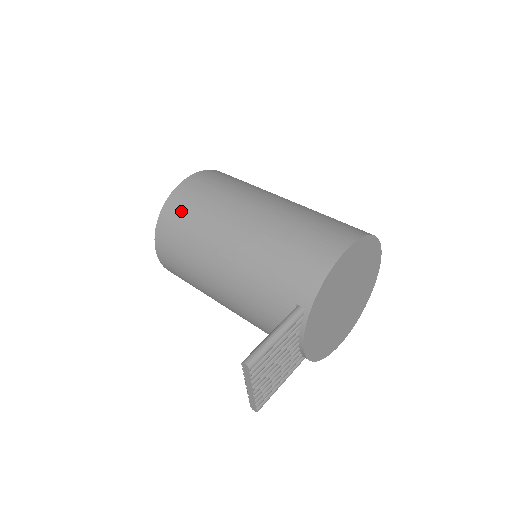
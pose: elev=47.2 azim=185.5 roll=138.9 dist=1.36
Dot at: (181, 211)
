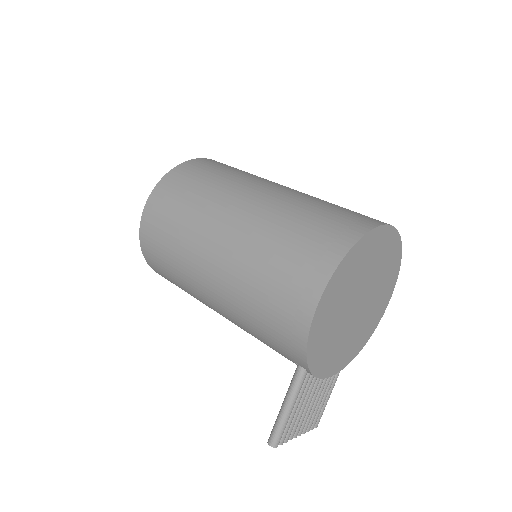
Dot at: (157, 261)
